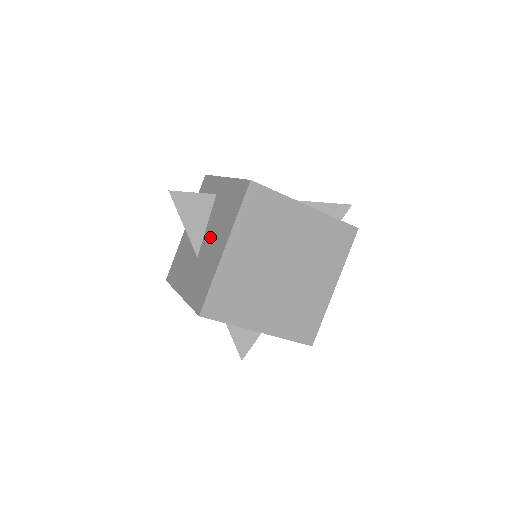
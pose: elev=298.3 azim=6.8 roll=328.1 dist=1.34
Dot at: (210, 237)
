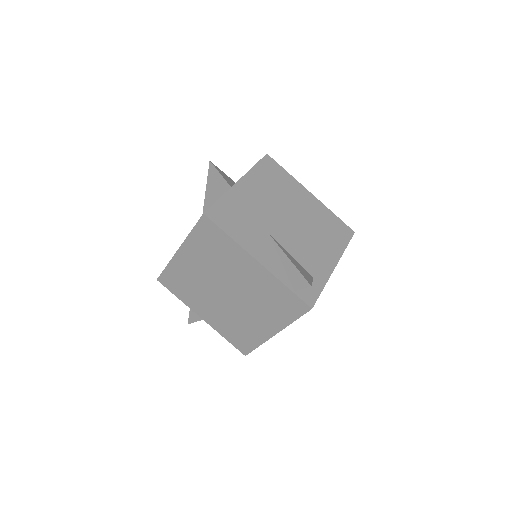
Dot at: occluded
